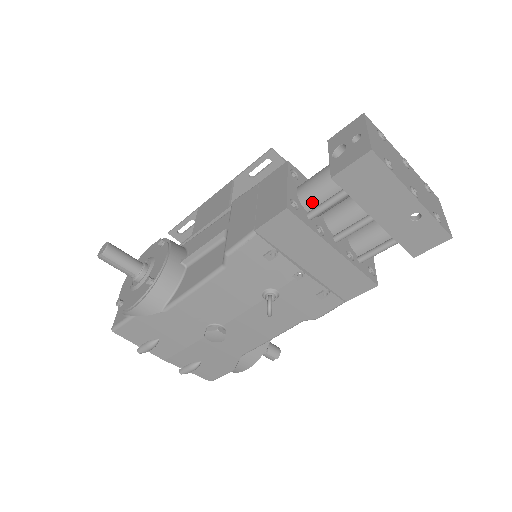
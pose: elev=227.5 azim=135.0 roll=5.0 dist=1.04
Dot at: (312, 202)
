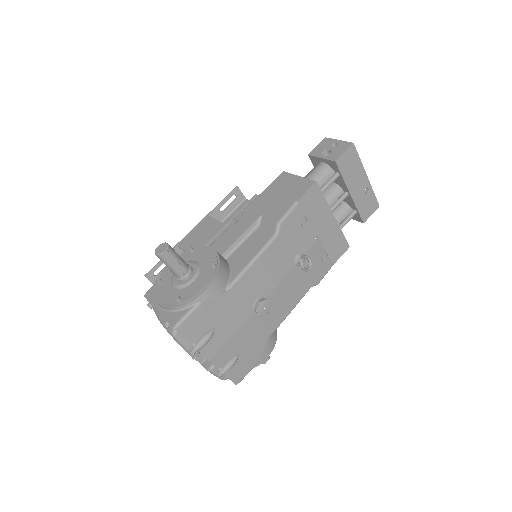
Dot at: occluded
